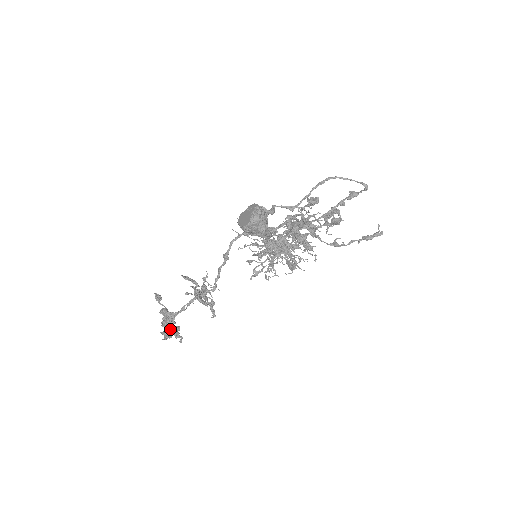
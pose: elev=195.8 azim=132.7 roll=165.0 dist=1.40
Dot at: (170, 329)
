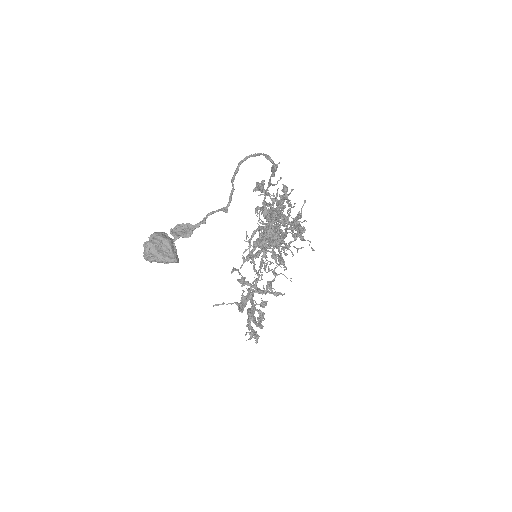
Dot at: occluded
